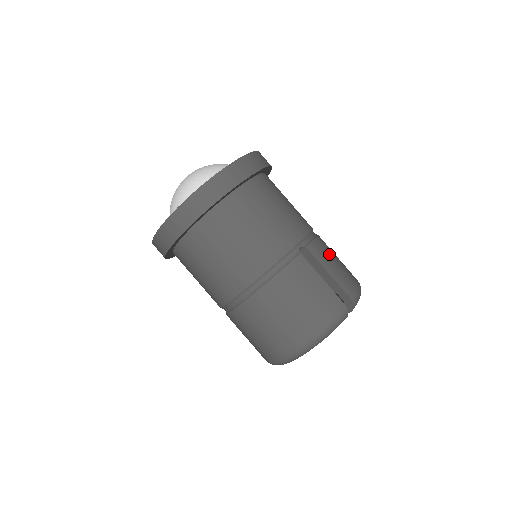
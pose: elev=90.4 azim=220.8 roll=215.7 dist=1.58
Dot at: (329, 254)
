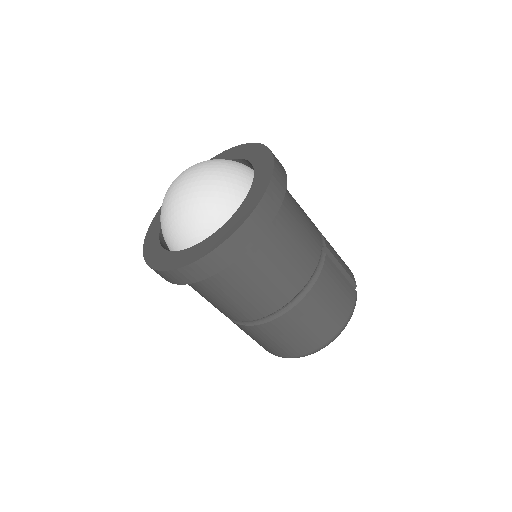
Dot at: occluded
